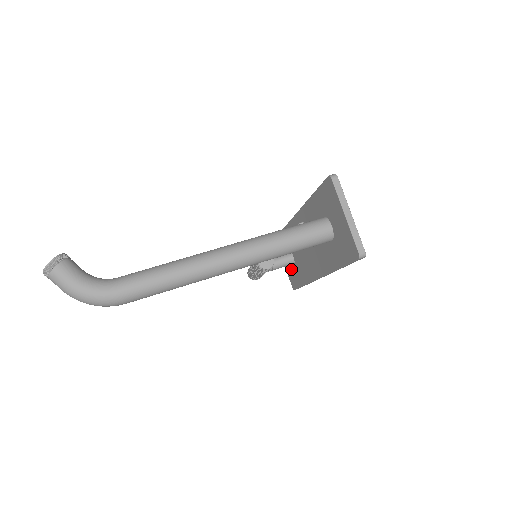
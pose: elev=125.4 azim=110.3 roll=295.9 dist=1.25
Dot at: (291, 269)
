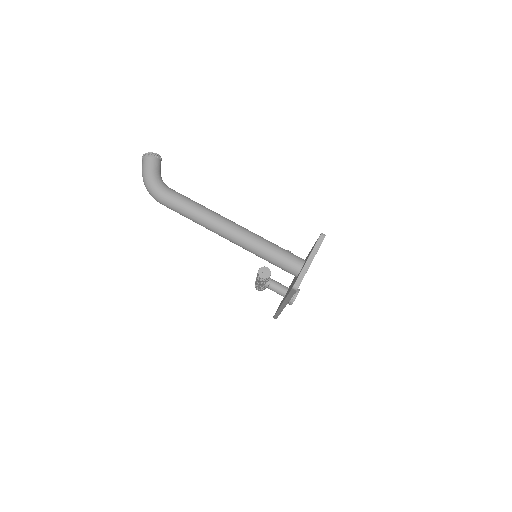
Dot at: occluded
